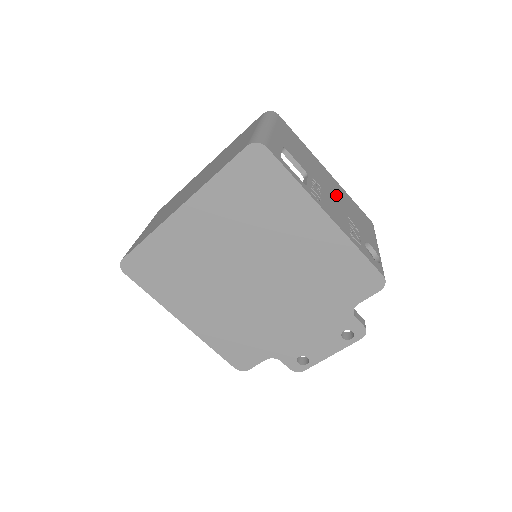
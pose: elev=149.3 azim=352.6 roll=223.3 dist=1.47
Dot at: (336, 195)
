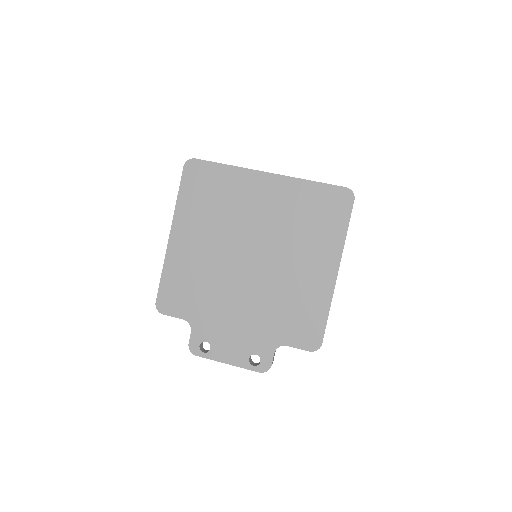
Dot at: occluded
